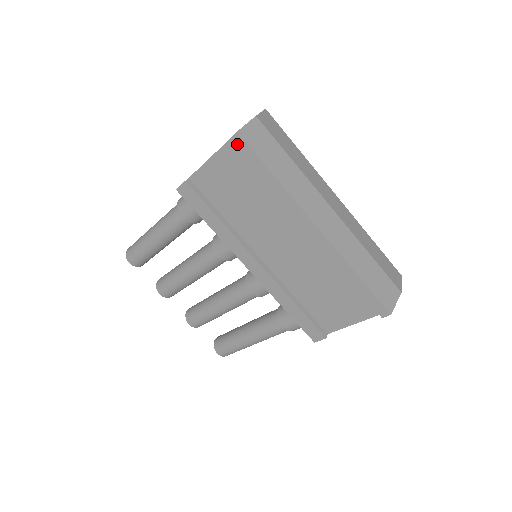
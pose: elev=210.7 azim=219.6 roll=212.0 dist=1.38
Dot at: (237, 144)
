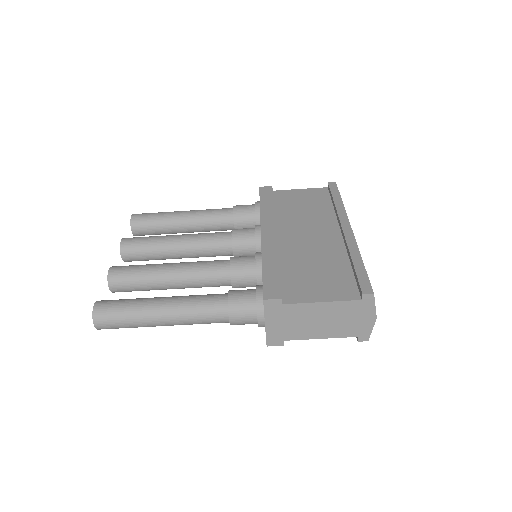
Dot at: (330, 185)
